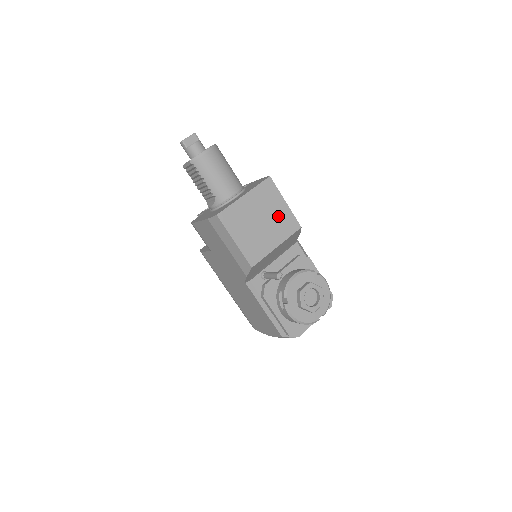
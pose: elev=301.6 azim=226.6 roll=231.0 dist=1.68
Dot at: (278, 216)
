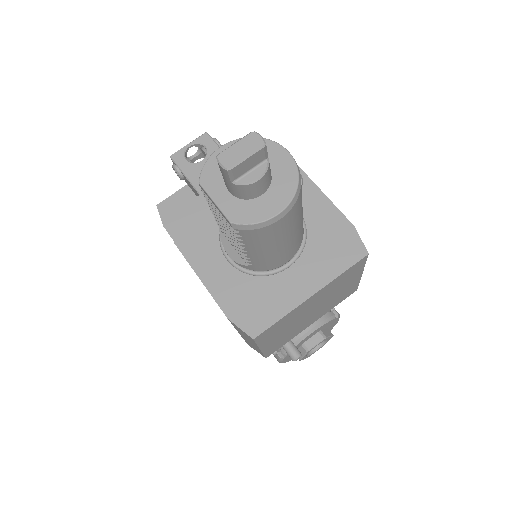
Dot at: (339, 294)
